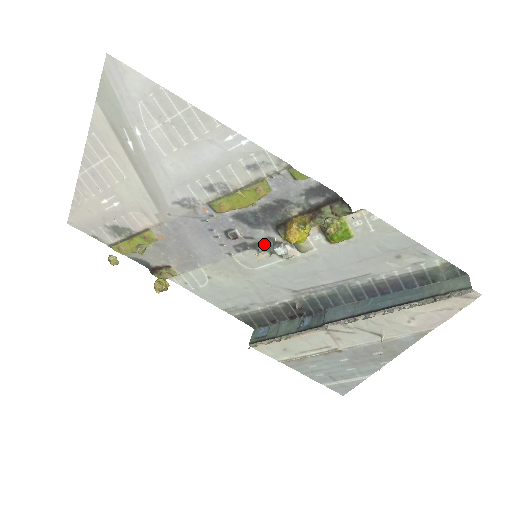
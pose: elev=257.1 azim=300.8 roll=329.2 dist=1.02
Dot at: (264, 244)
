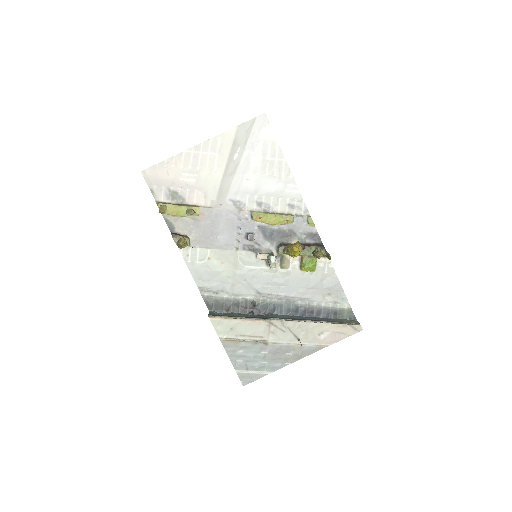
Dot at: (263, 252)
